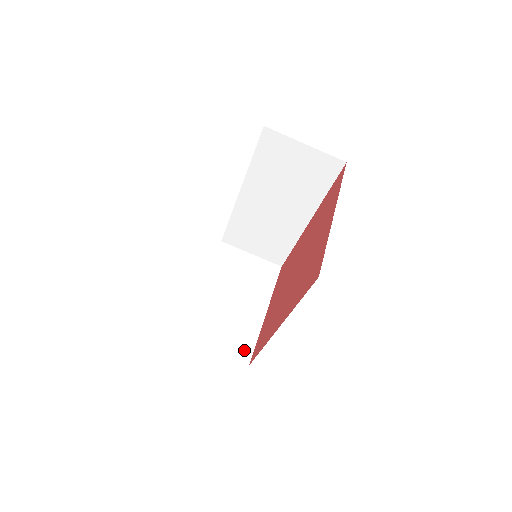
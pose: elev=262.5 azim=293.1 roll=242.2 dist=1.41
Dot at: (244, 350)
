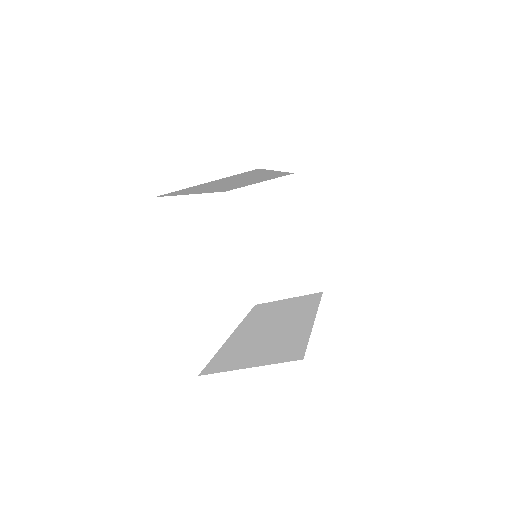
Dot at: (311, 281)
